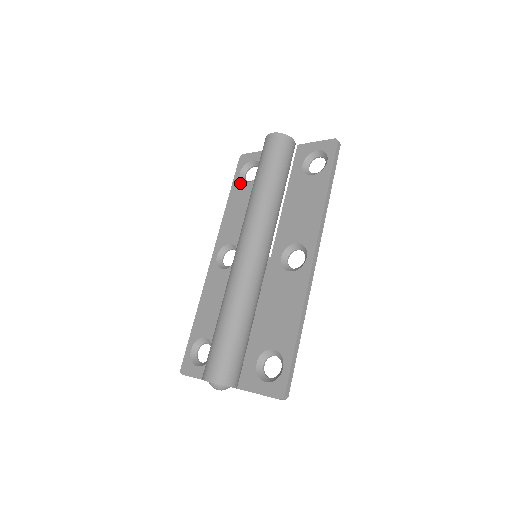
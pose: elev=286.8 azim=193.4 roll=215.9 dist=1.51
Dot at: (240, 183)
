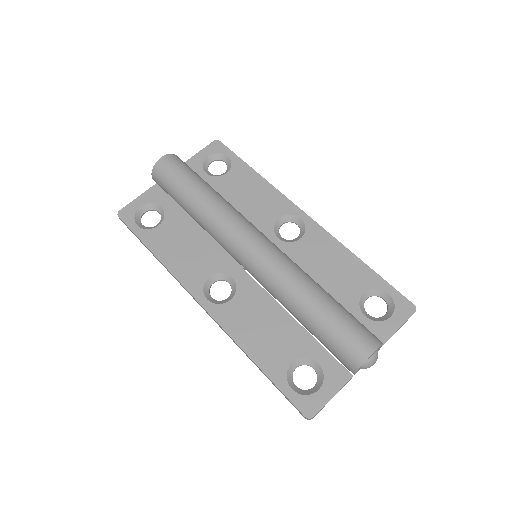
Dot at: (150, 231)
